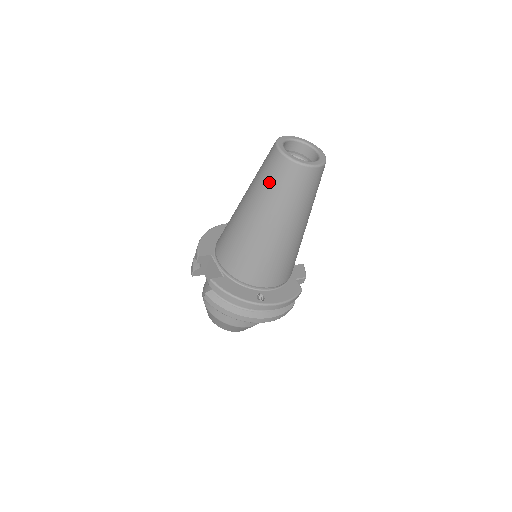
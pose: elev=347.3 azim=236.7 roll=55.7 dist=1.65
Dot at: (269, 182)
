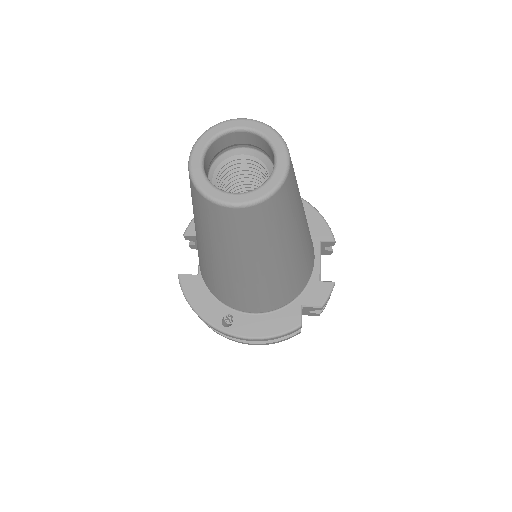
Dot at: occluded
